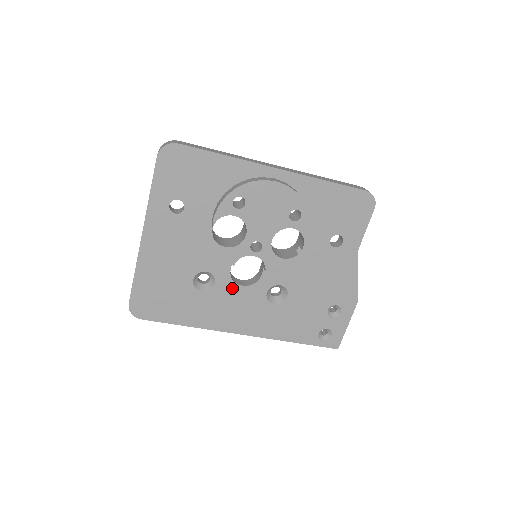
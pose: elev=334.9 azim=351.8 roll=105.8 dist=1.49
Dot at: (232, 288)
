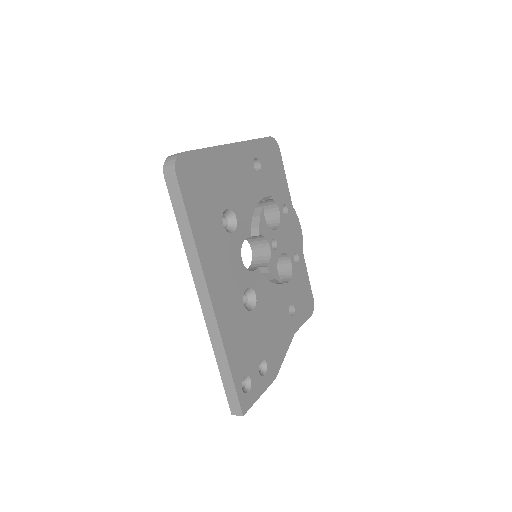
Dot at: (237, 252)
